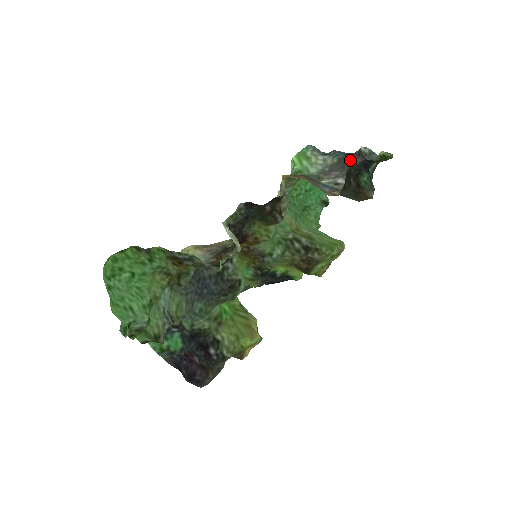
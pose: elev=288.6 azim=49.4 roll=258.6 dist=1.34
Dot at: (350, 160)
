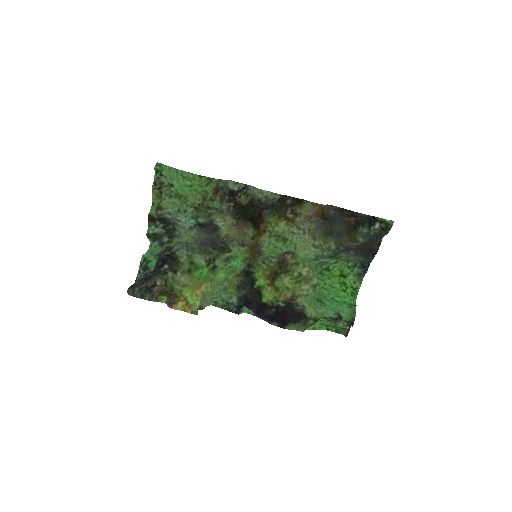
Dot at: (371, 249)
